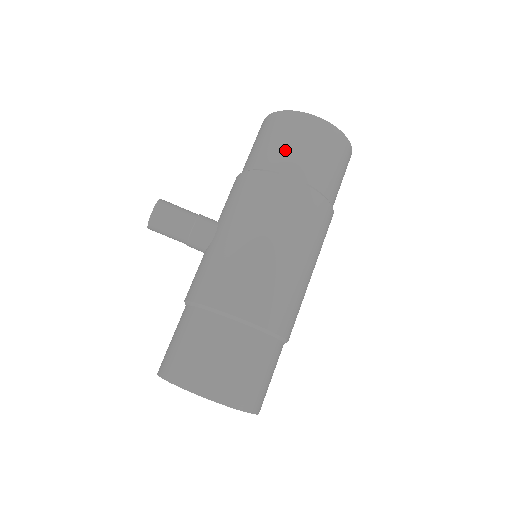
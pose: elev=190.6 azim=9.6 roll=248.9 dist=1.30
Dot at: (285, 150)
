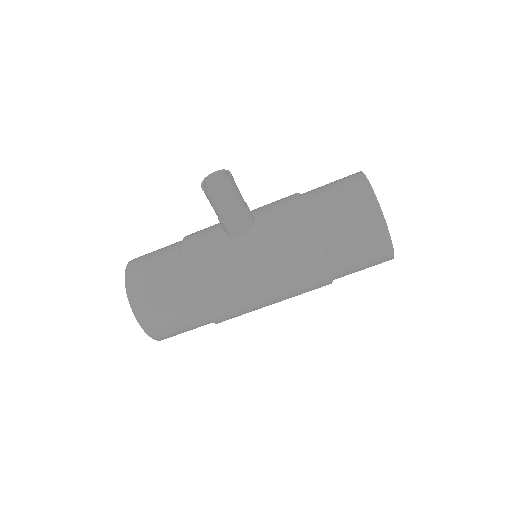
Dot at: (345, 243)
